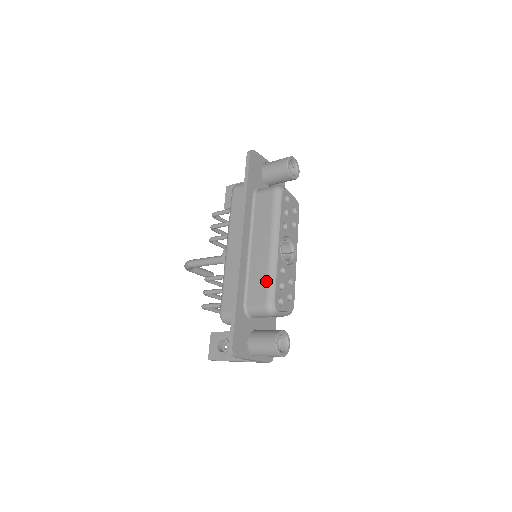
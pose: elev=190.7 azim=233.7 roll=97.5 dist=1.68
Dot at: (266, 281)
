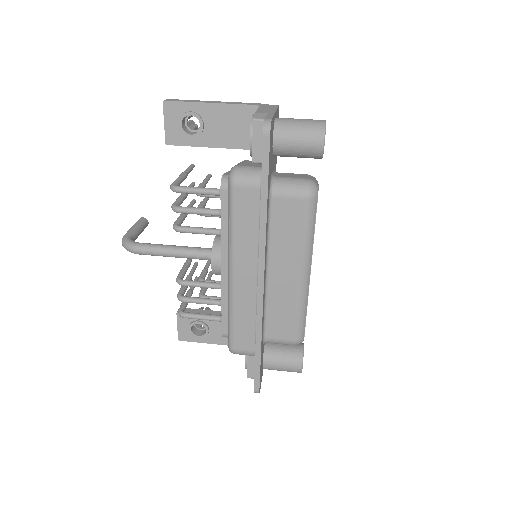
Dot at: (295, 318)
